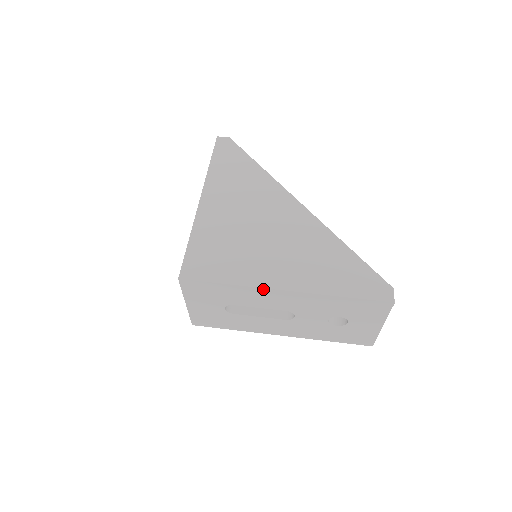
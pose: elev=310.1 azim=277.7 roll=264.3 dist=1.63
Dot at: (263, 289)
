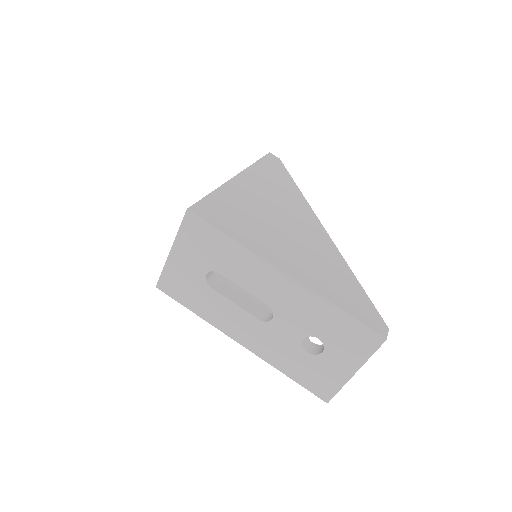
Dot at: (264, 261)
